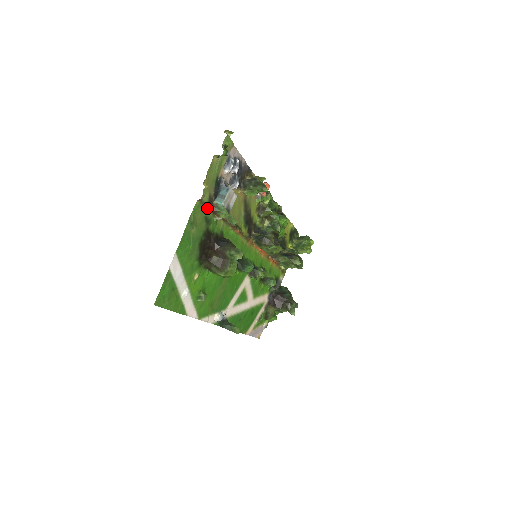
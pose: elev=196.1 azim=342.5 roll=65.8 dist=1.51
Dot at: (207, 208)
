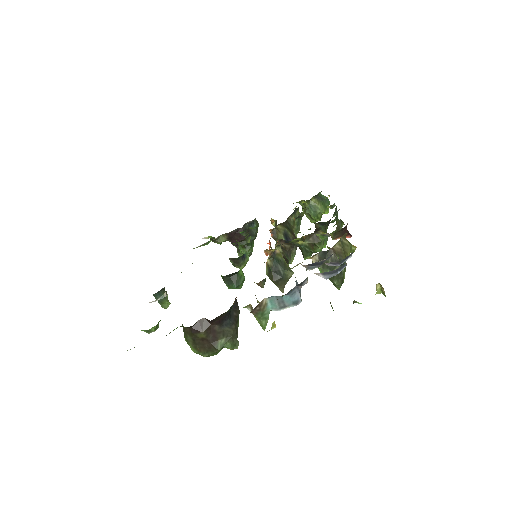
Dot at: occluded
